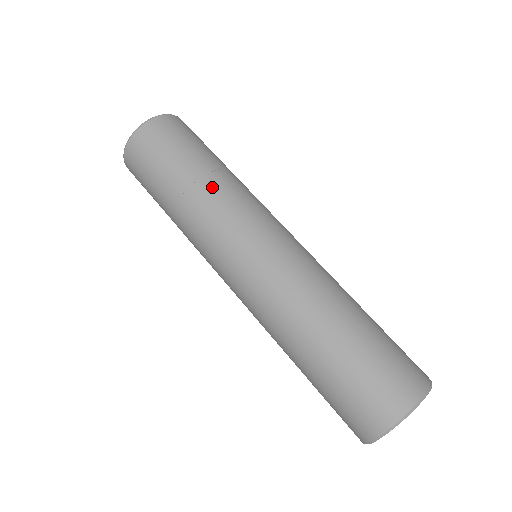
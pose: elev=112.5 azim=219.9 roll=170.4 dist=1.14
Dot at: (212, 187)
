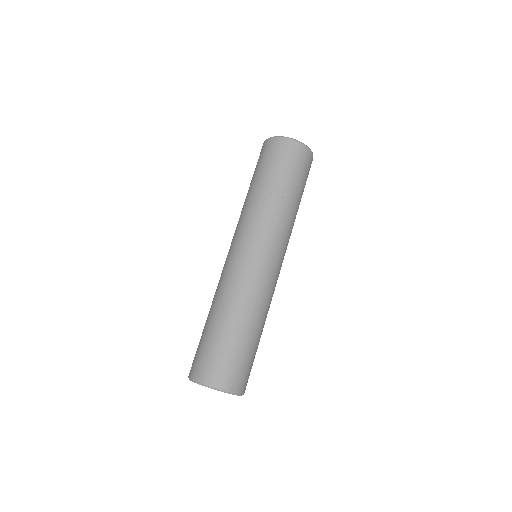
Dot at: (250, 201)
